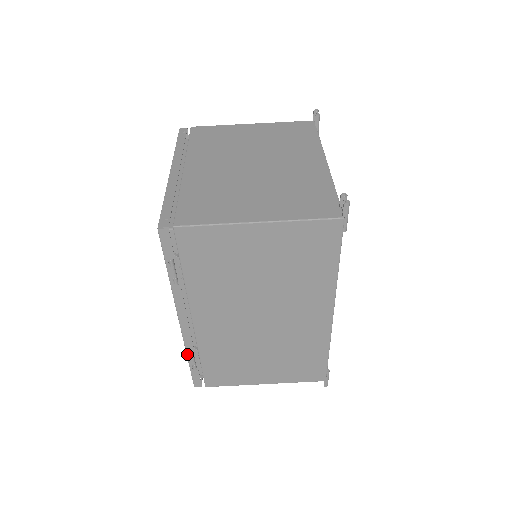
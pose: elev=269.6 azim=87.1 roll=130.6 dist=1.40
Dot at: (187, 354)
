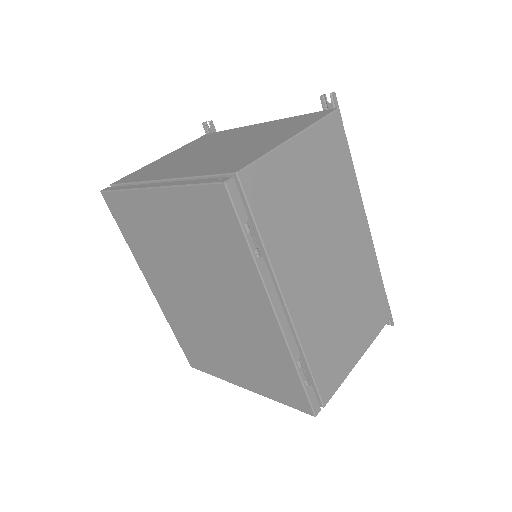
Dot at: (296, 365)
